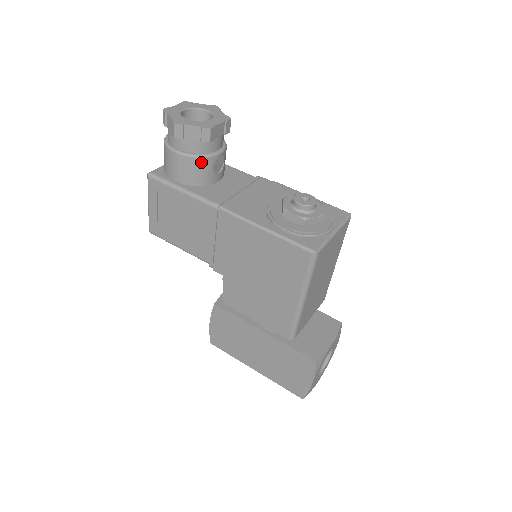
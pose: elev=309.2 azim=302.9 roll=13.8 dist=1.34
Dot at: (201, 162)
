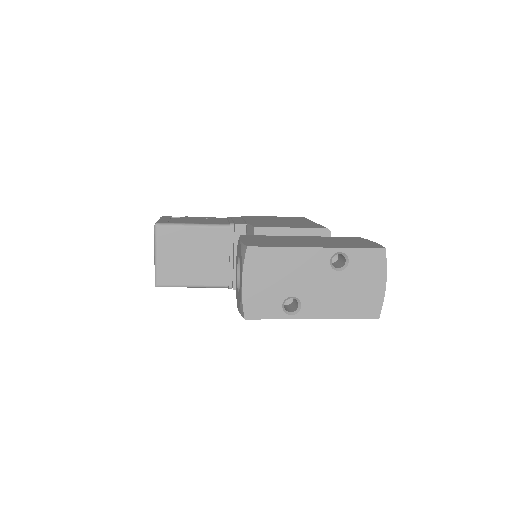
Dot at: occluded
